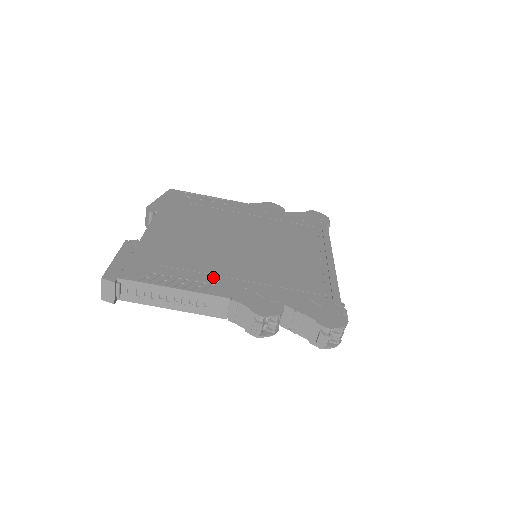
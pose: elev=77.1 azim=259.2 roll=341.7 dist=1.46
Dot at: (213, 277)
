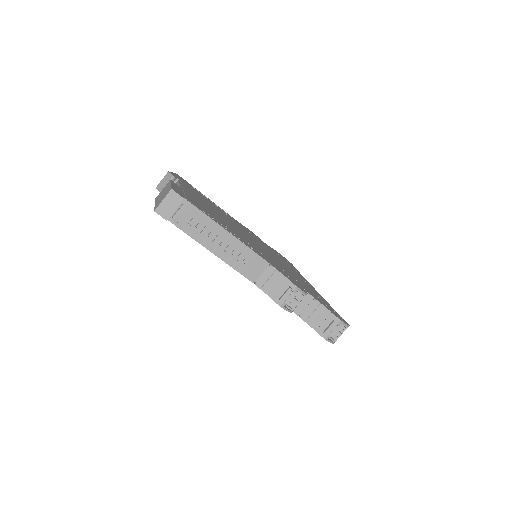
Dot at: (249, 244)
